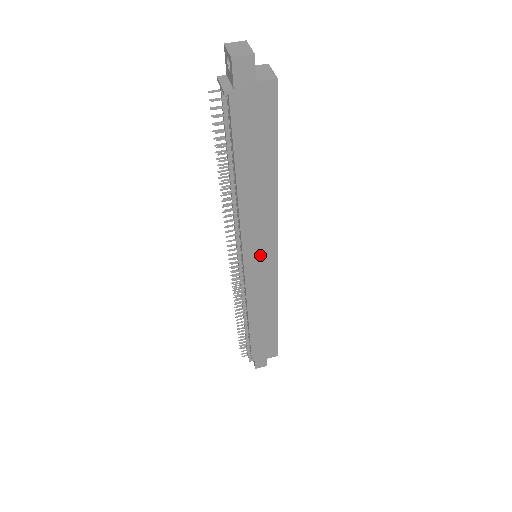
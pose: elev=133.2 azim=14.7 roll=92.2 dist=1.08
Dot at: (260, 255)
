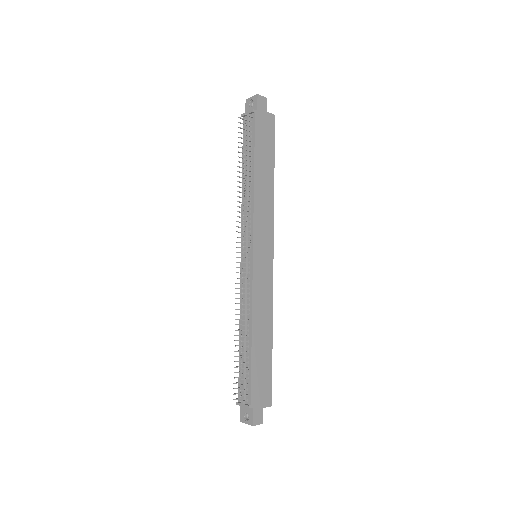
Dot at: (263, 245)
